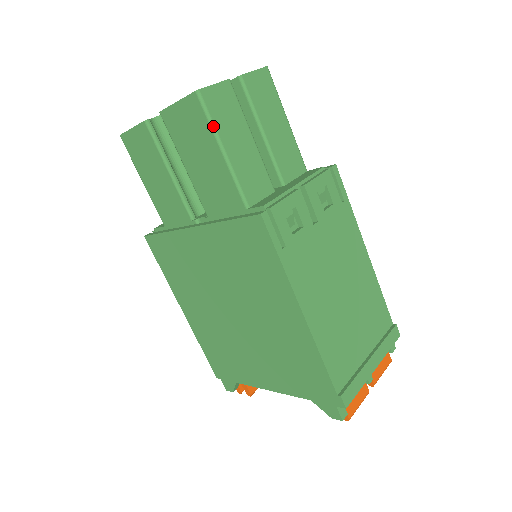
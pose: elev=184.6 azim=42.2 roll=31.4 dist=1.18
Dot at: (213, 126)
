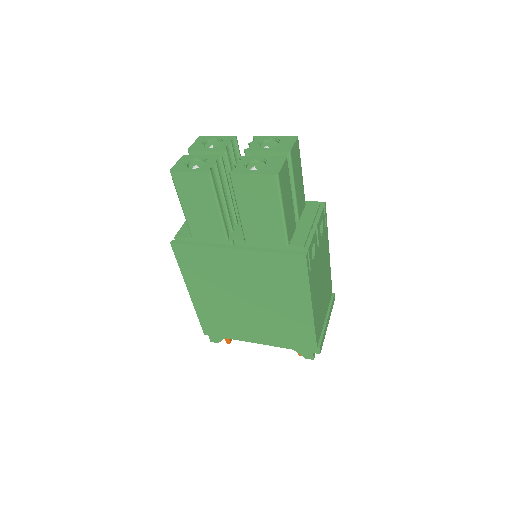
Dot at: (281, 196)
